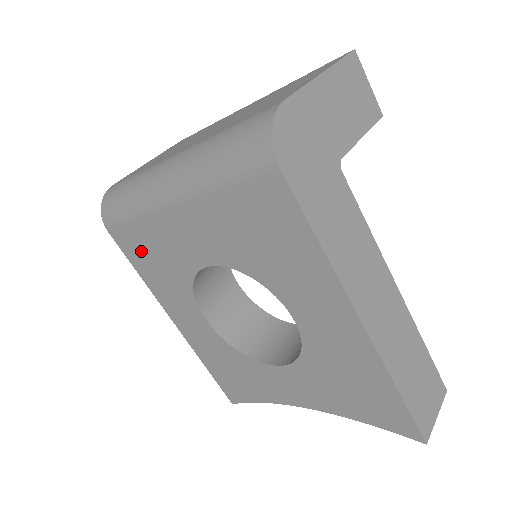
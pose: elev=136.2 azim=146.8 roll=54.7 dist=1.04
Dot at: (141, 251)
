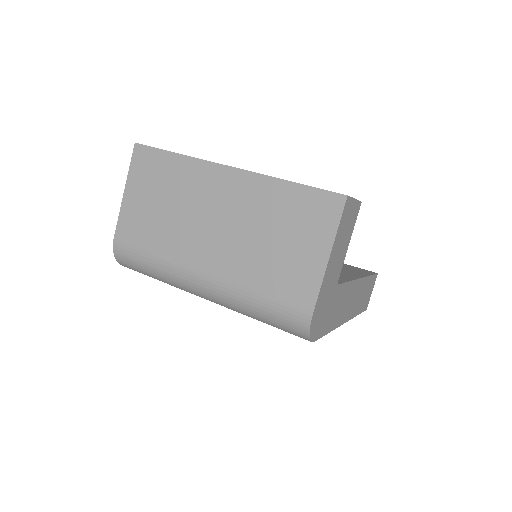
Dot at: occluded
